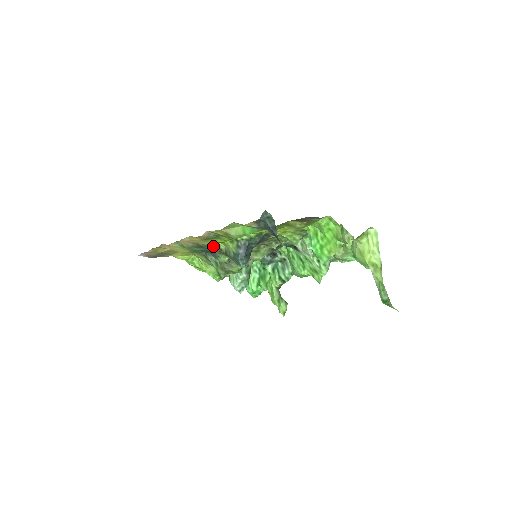
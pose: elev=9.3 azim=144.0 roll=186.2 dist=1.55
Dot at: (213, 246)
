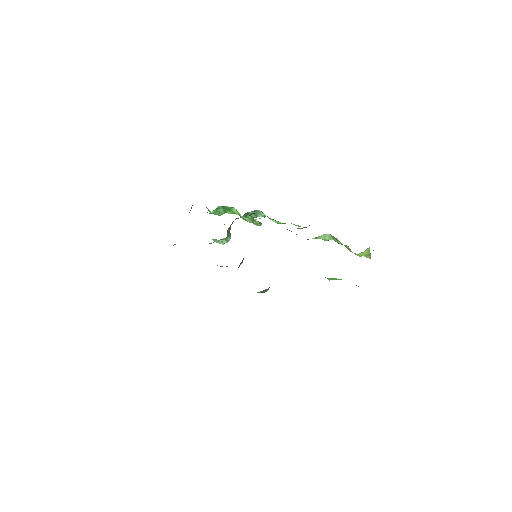
Dot at: occluded
